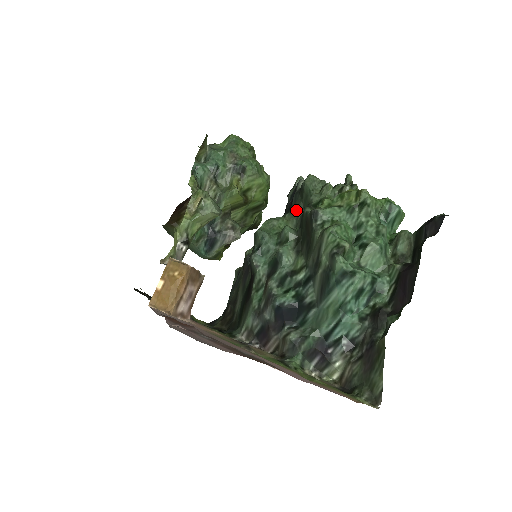
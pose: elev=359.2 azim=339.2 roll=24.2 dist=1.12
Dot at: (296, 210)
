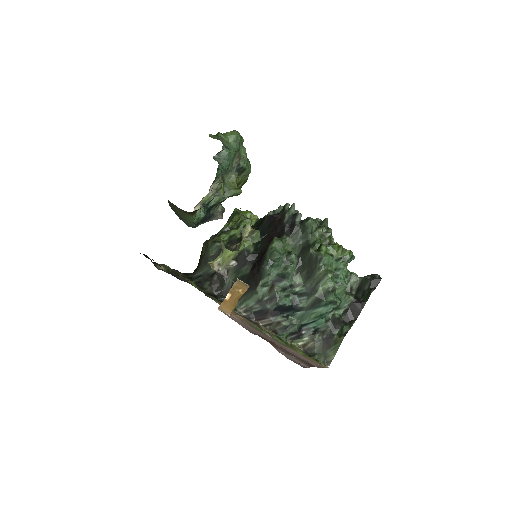
Dot at: (296, 239)
